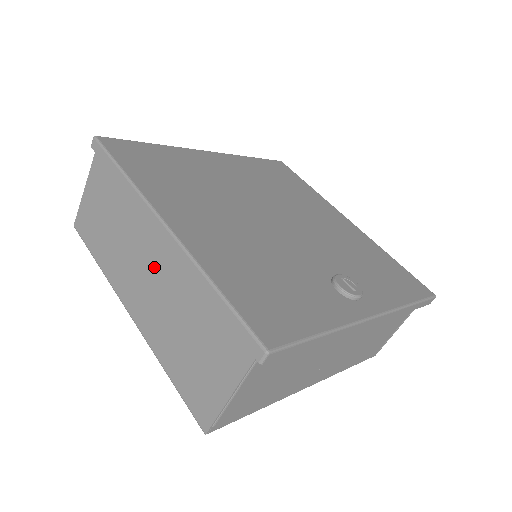
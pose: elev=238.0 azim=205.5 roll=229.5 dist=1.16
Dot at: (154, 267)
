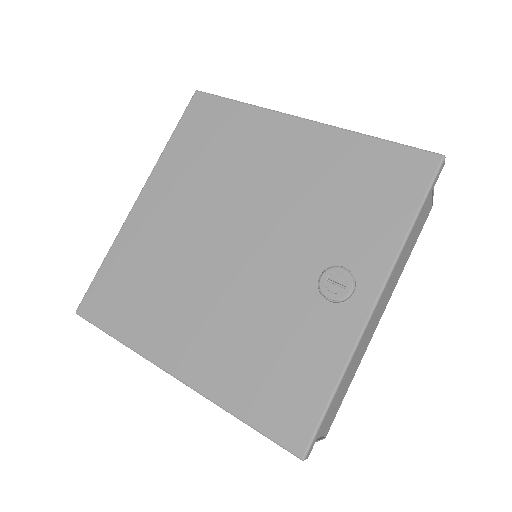
Dot at: occluded
